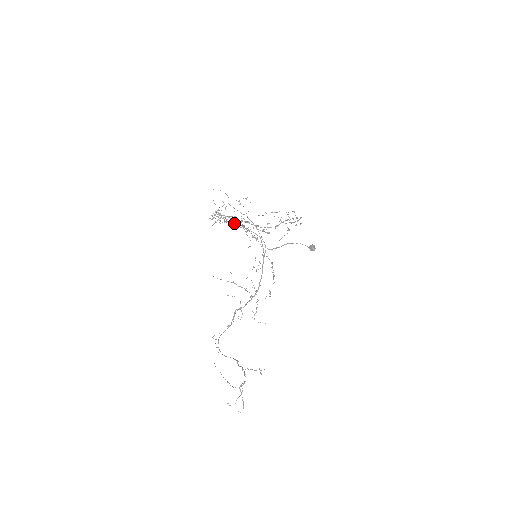
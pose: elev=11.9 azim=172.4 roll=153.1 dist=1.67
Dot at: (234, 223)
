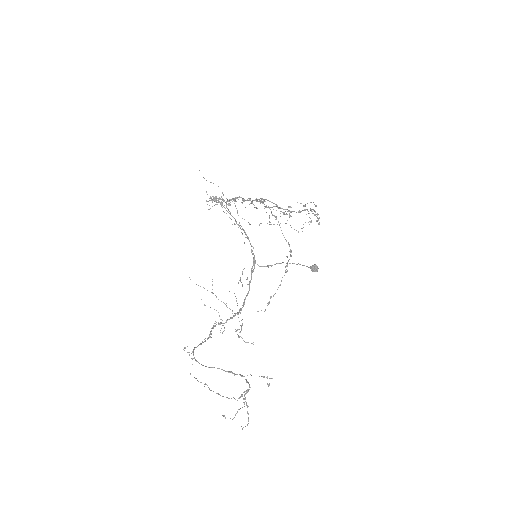
Dot at: occluded
